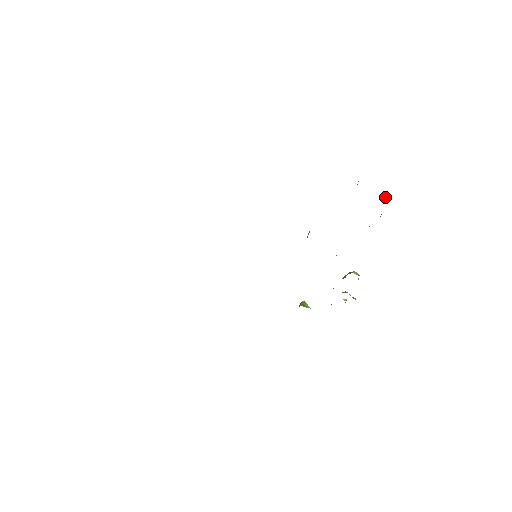
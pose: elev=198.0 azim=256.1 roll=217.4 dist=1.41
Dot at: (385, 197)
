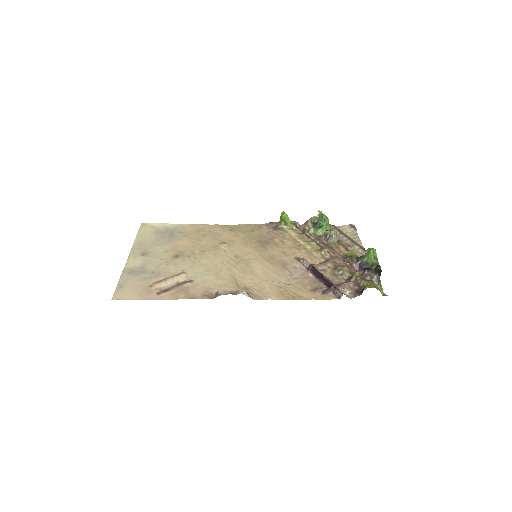
Dot at: (379, 271)
